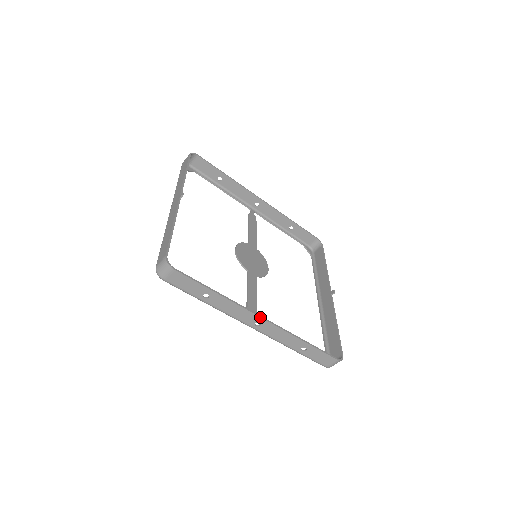
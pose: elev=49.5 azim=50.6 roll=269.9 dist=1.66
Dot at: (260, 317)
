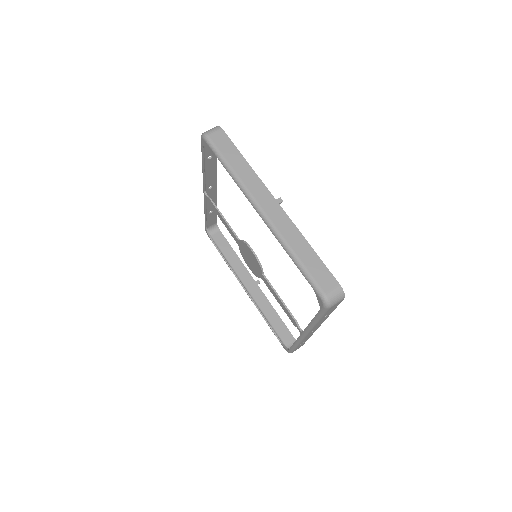
Dot at: occluded
